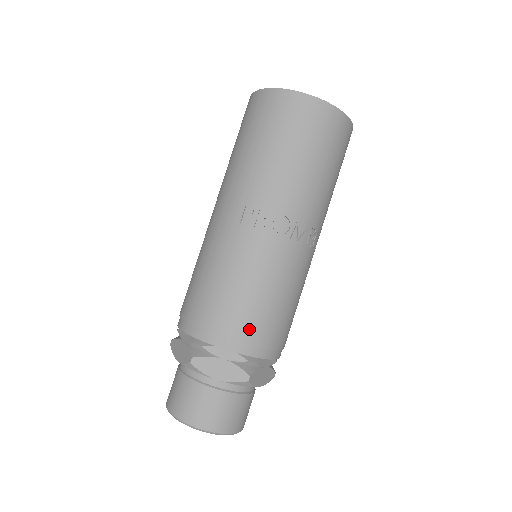
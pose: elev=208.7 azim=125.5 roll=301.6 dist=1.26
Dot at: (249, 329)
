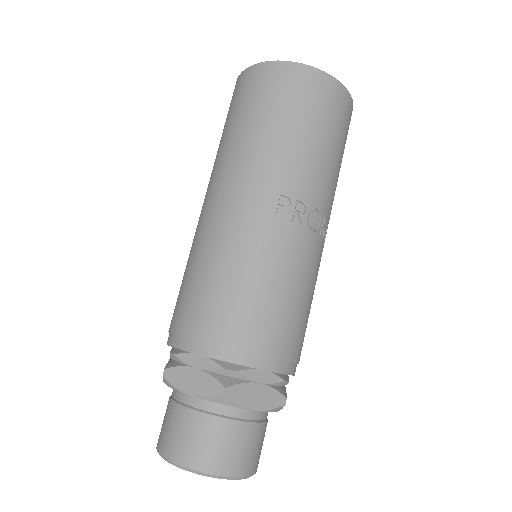
Dot at: (289, 342)
